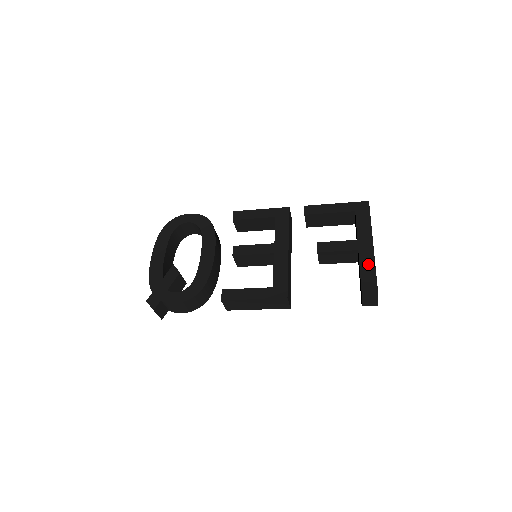
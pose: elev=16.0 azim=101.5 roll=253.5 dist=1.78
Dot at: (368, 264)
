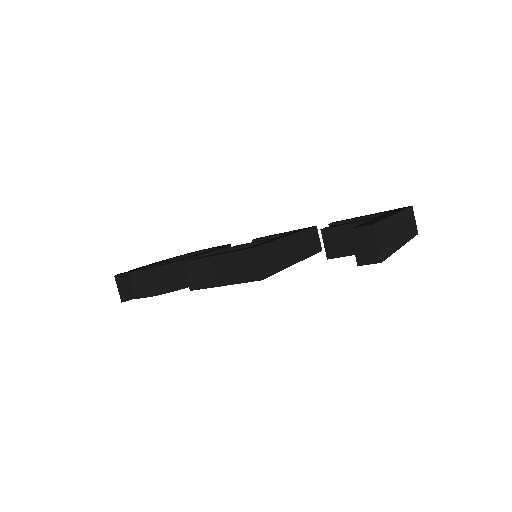
Dot at: (377, 219)
